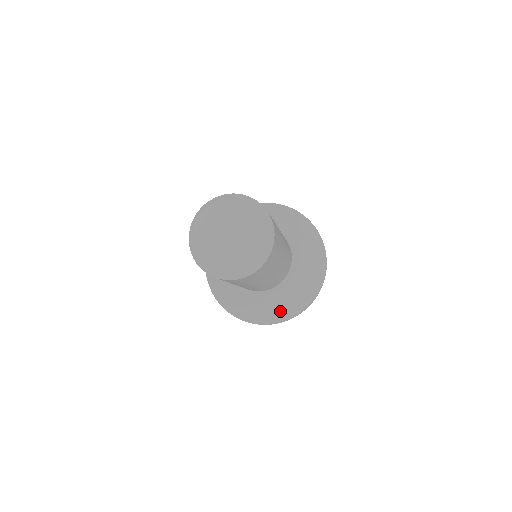
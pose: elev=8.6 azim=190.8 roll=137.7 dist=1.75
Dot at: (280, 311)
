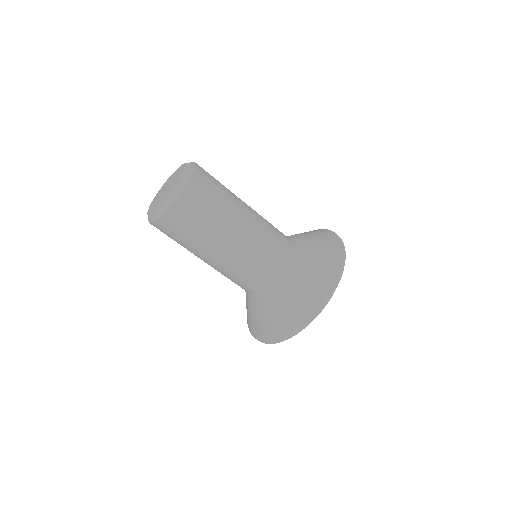
Dot at: (314, 286)
